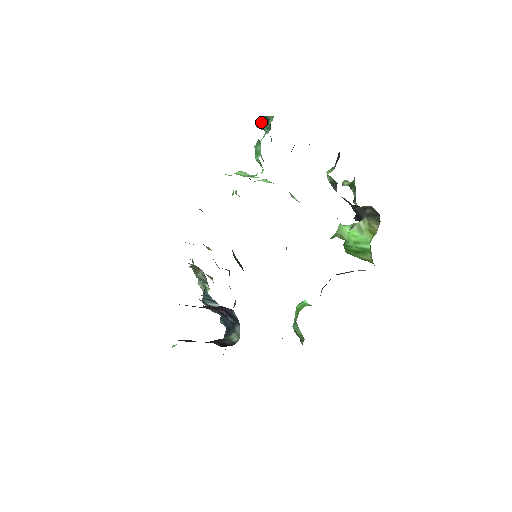
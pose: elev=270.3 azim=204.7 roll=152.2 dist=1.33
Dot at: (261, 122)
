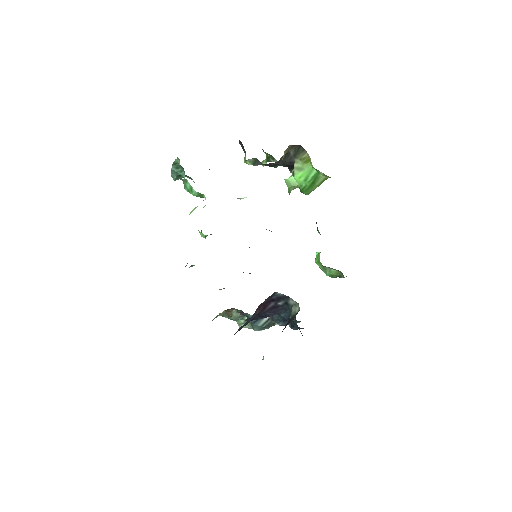
Dot at: (174, 172)
